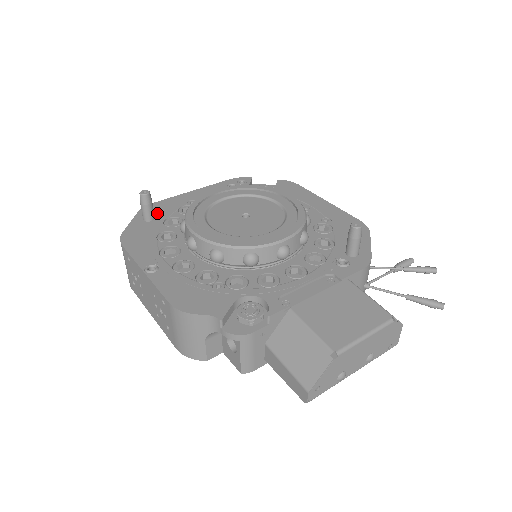
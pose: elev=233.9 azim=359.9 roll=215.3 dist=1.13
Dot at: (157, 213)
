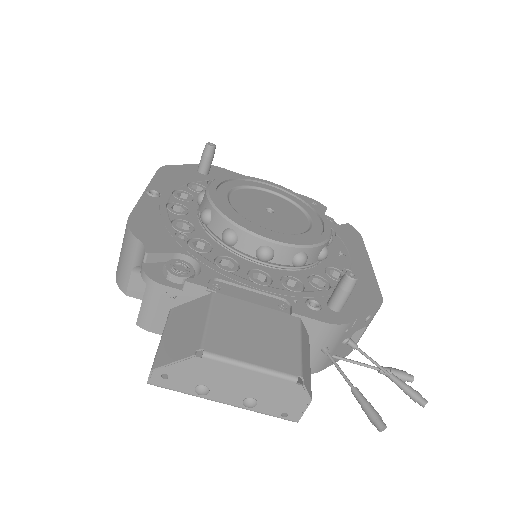
Dot at: (214, 173)
